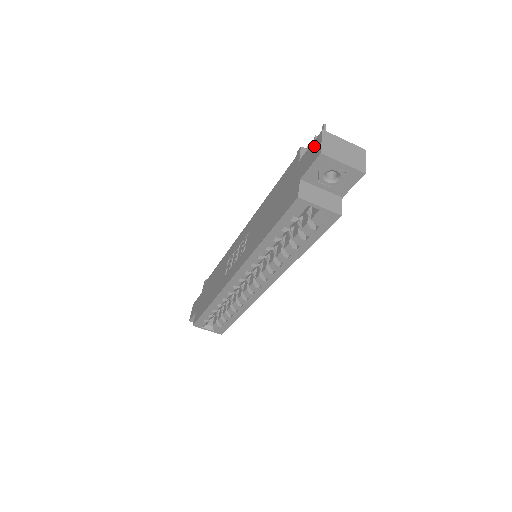
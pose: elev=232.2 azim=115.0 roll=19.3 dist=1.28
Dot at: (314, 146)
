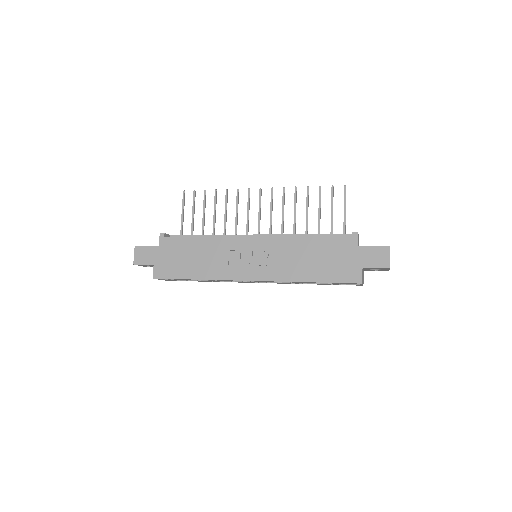
Dot at: (380, 253)
